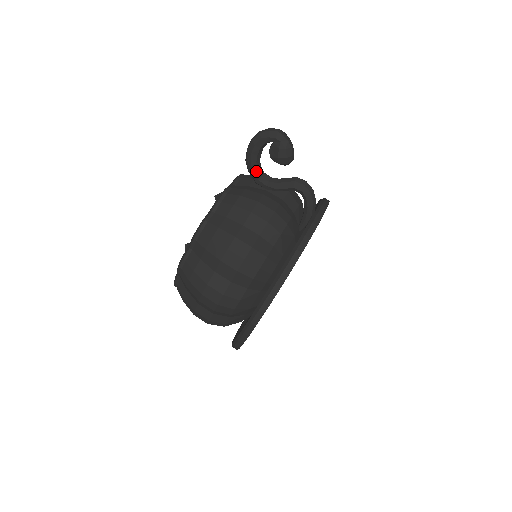
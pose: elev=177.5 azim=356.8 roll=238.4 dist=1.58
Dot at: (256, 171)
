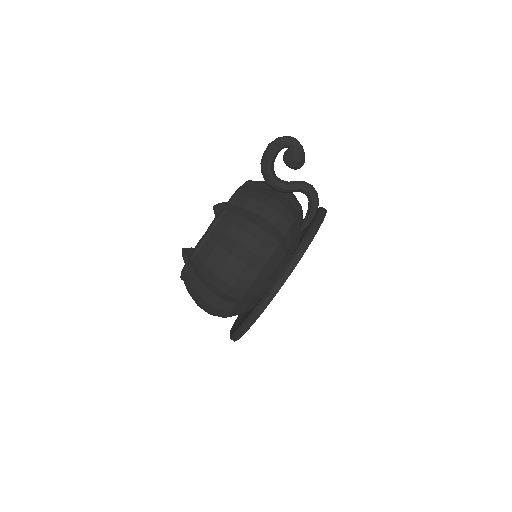
Dot at: (270, 173)
